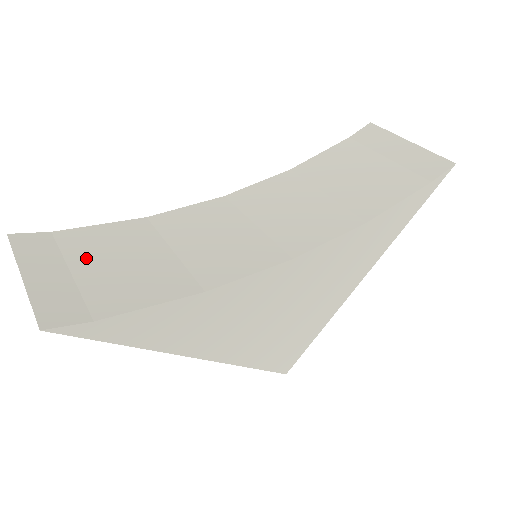
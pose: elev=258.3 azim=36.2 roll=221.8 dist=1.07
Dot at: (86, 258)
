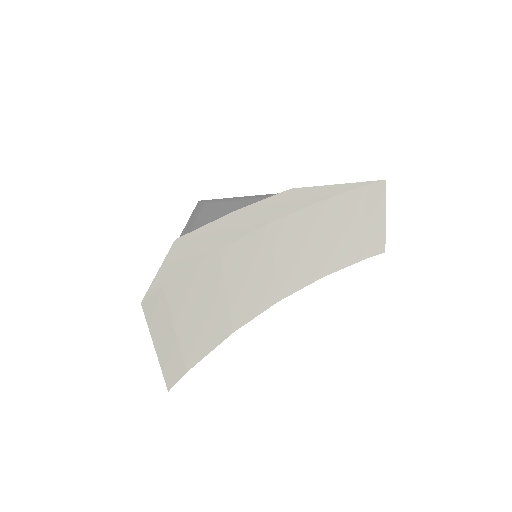
Dot at: (184, 315)
